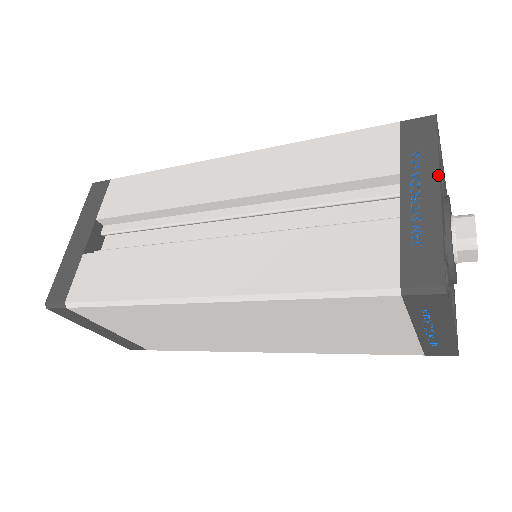
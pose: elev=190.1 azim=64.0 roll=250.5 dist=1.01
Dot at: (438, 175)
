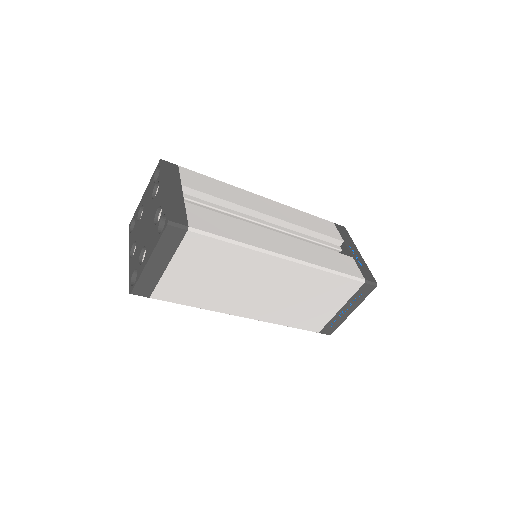
Dot at: occluded
